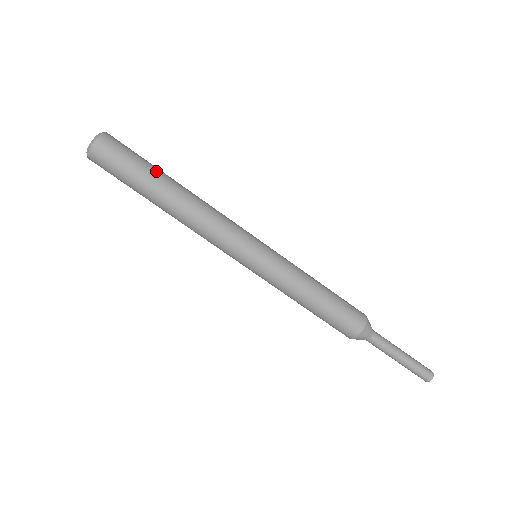
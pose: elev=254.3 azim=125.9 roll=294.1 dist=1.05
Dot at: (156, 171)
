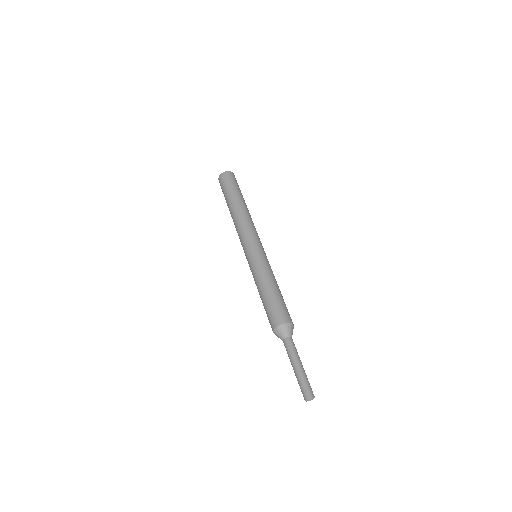
Dot at: occluded
